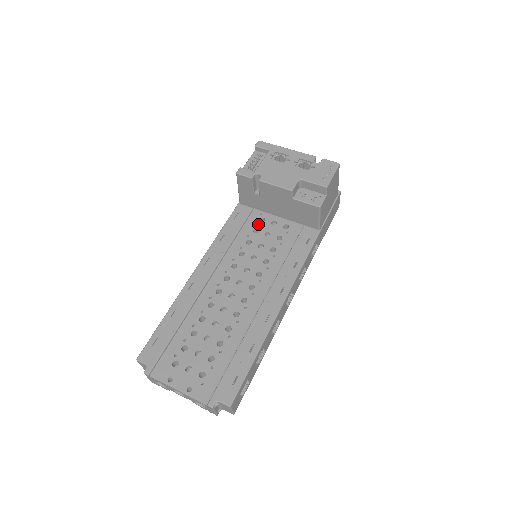
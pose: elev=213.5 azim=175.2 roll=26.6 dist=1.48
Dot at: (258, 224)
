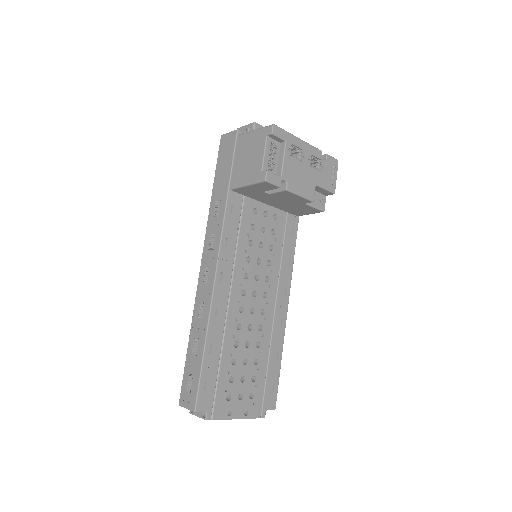
Dot at: (253, 218)
